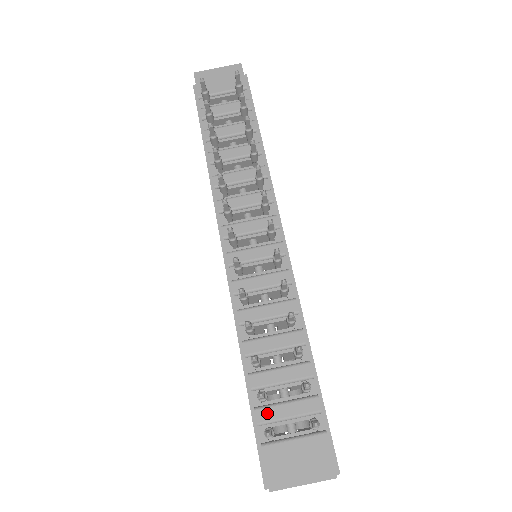
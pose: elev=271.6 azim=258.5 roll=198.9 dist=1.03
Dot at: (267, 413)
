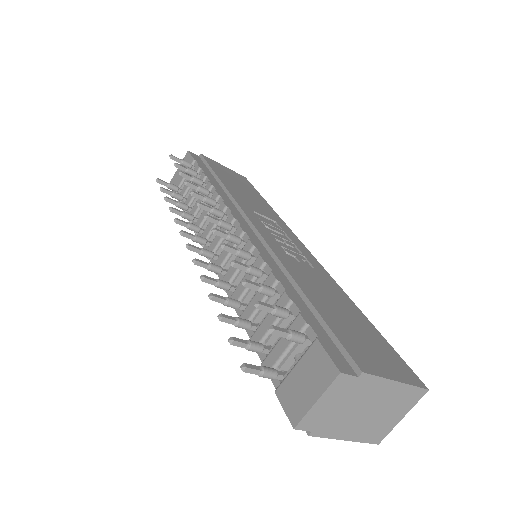
Dot at: (270, 360)
